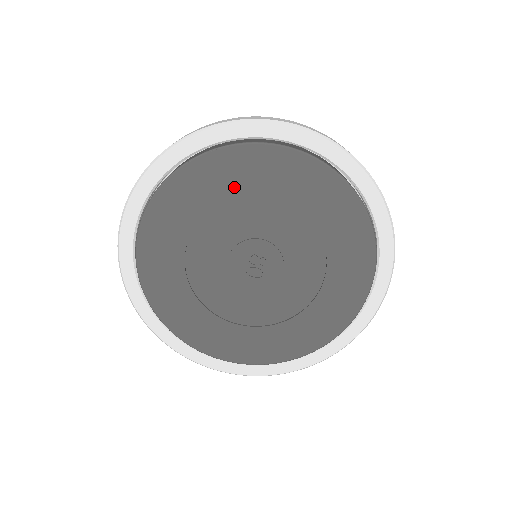
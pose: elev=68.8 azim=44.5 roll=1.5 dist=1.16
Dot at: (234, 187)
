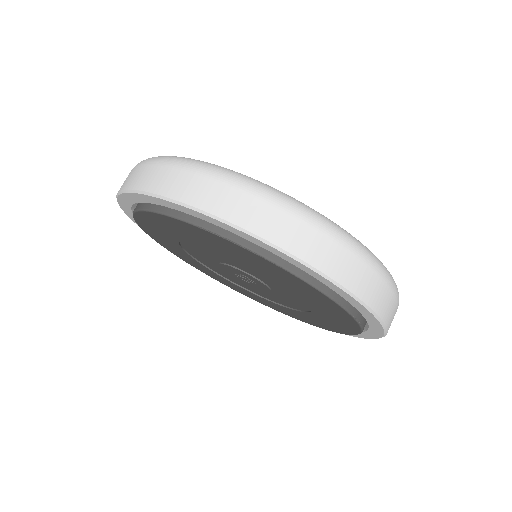
Dot at: (247, 261)
